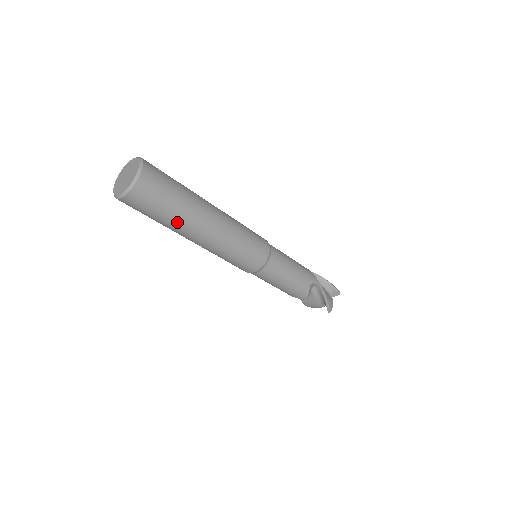
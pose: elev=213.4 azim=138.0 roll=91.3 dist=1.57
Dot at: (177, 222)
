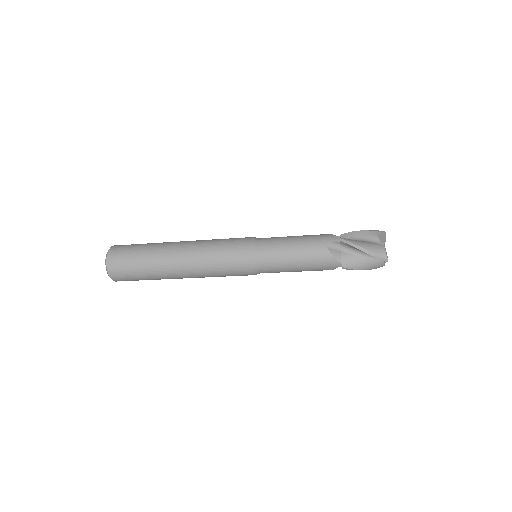
Dot at: (153, 270)
